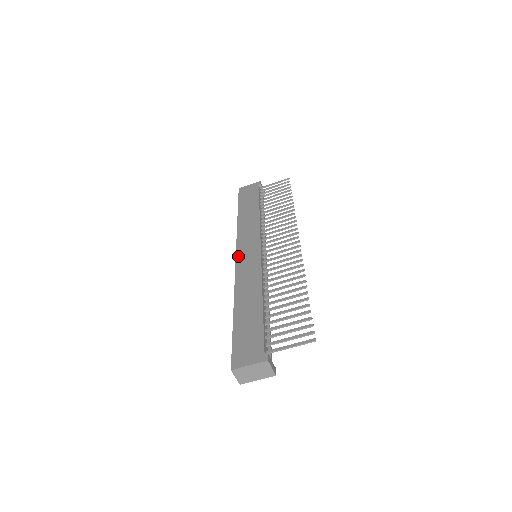
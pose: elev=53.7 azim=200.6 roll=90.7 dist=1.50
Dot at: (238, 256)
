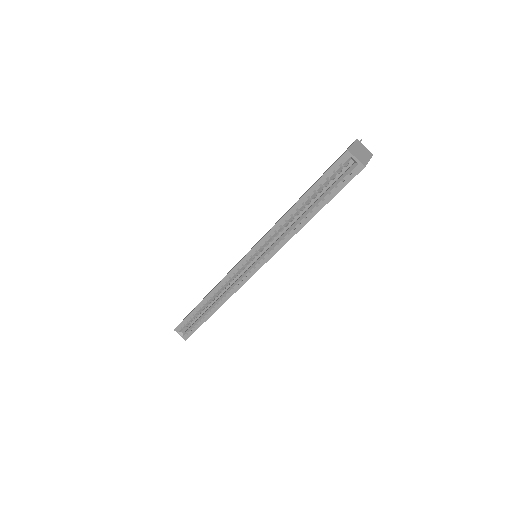
Dot at: (244, 256)
